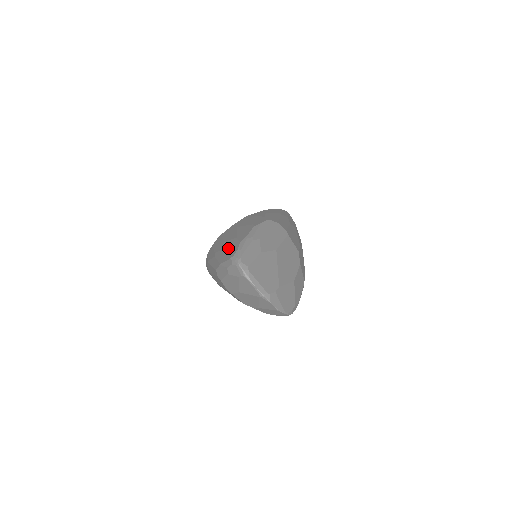
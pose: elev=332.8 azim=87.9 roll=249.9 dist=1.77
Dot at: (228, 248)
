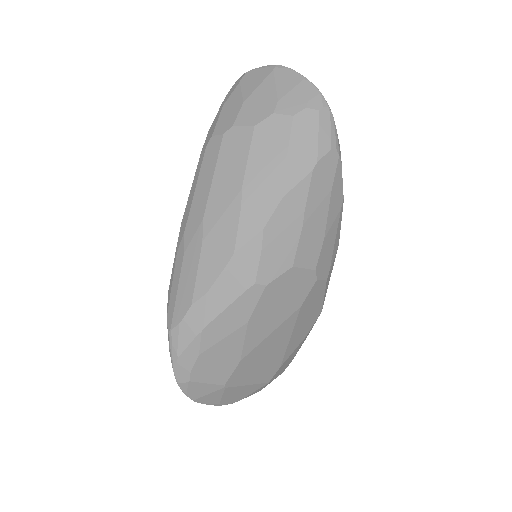
Dot at: occluded
